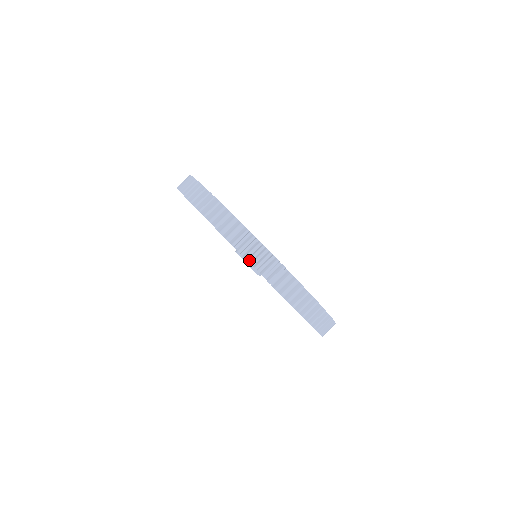
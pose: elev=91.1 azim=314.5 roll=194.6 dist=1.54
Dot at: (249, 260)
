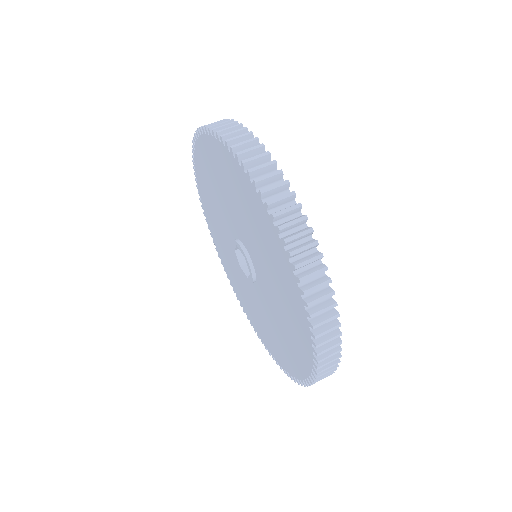
Dot at: (214, 128)
